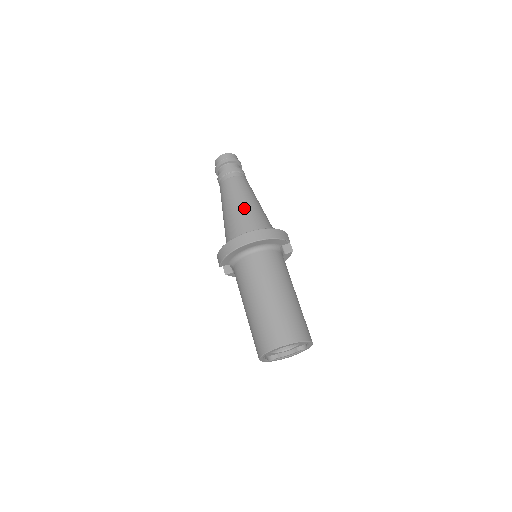
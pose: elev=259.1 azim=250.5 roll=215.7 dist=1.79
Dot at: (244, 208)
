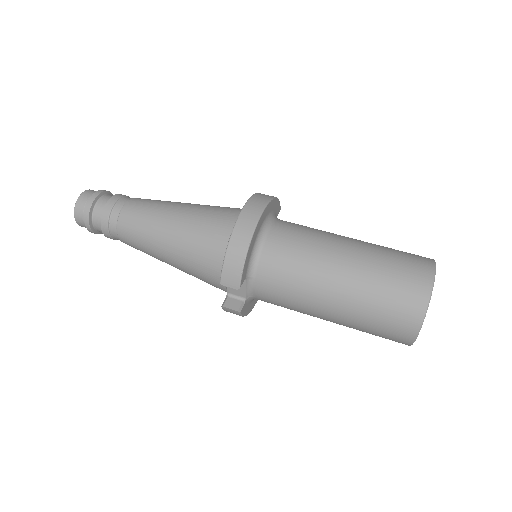
Dot at: (192, 207)
